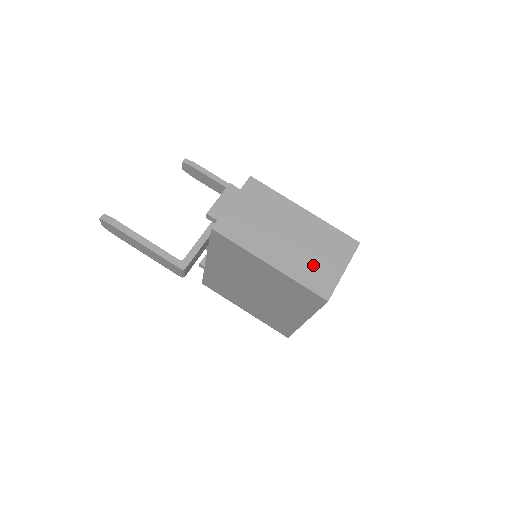
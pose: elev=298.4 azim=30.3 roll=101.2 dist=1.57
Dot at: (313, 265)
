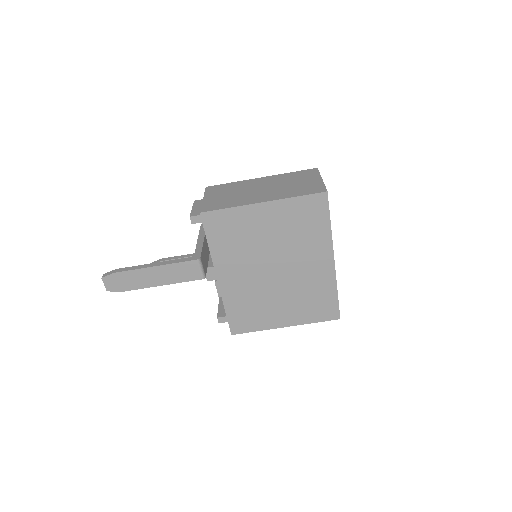
Dot at: (296, 188)
